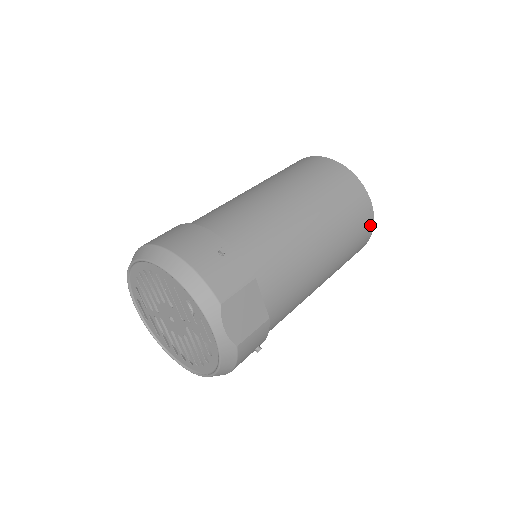
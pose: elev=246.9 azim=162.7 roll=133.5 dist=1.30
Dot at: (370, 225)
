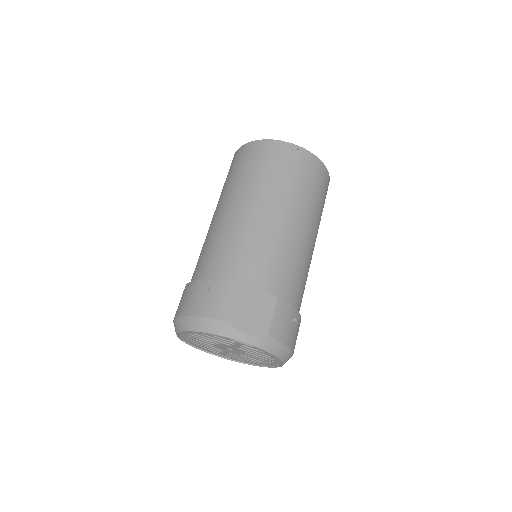
Dot at: (310, 158)
